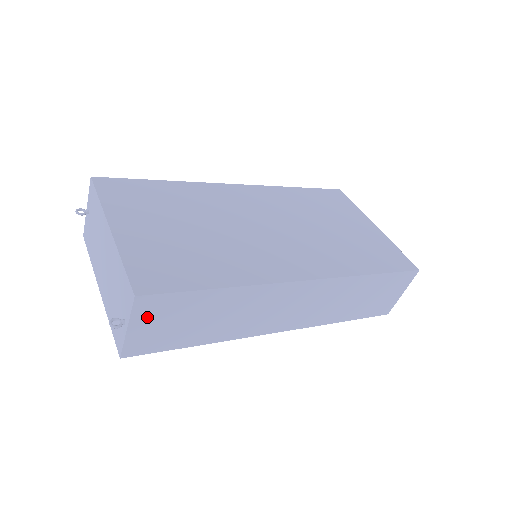
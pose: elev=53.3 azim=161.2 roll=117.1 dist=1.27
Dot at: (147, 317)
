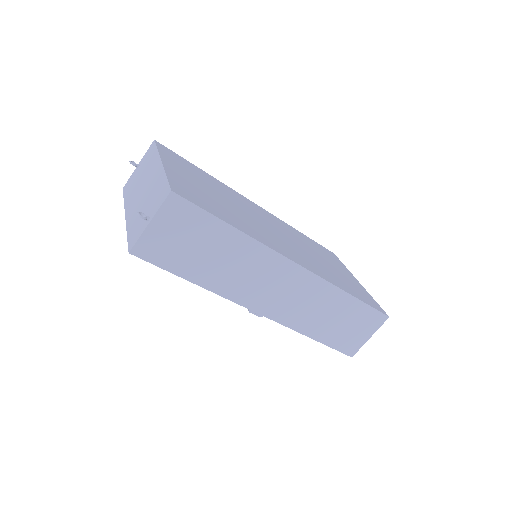
Dot at: (169, 220)
